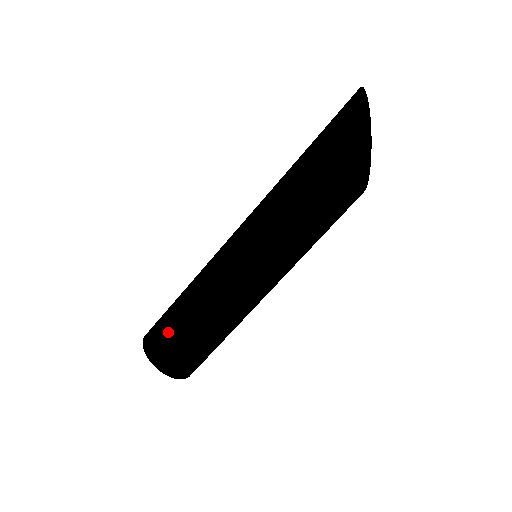
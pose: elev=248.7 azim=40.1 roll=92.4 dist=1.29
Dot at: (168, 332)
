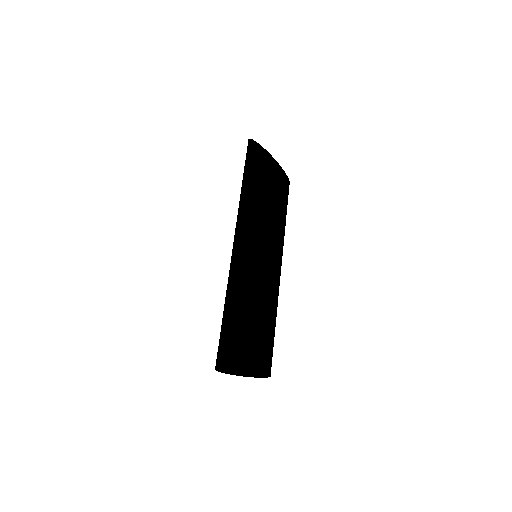
Dot at: (222, 336)
